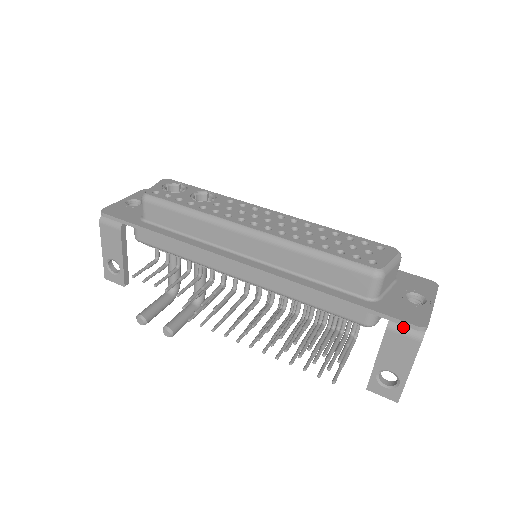
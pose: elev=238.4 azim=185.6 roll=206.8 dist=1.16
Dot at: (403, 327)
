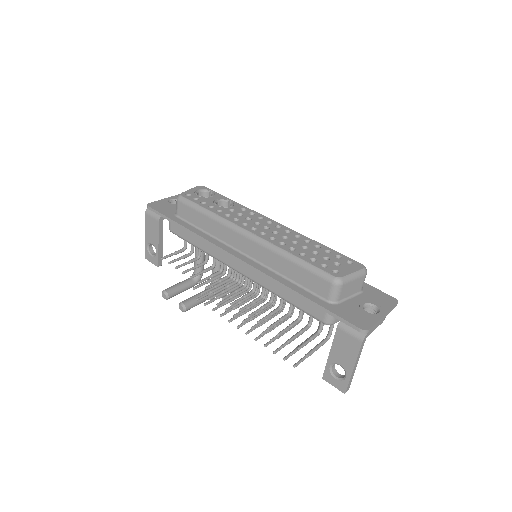
Dot at: (350, 328)
